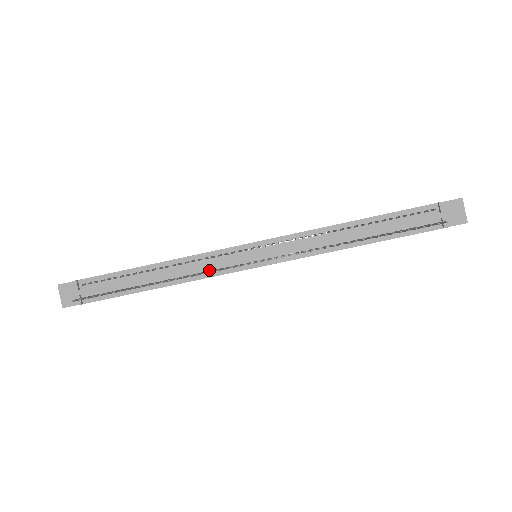
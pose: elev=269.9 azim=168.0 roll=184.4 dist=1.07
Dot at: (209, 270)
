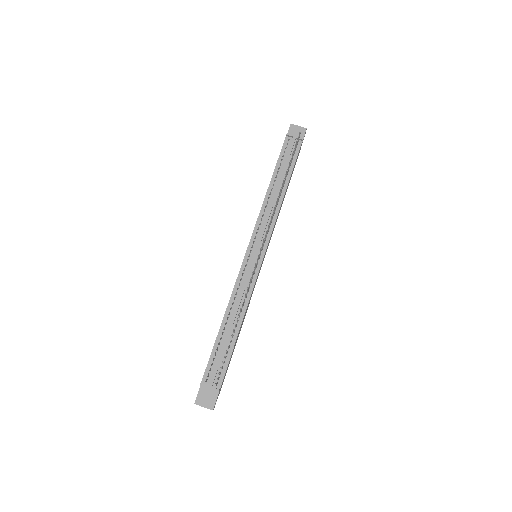
Dot at: (248, 287)
